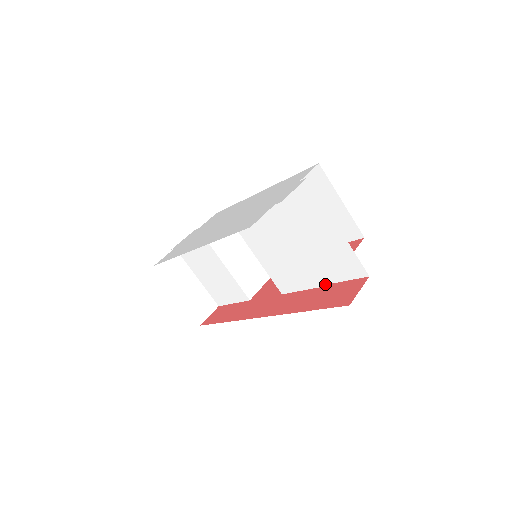
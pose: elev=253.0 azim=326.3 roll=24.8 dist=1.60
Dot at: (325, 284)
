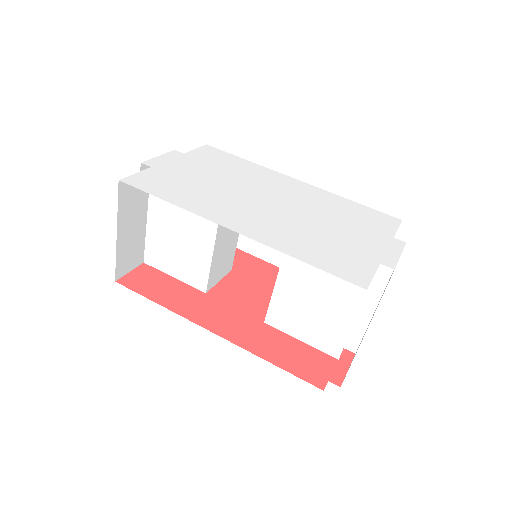
Dot at: (338, 356)
